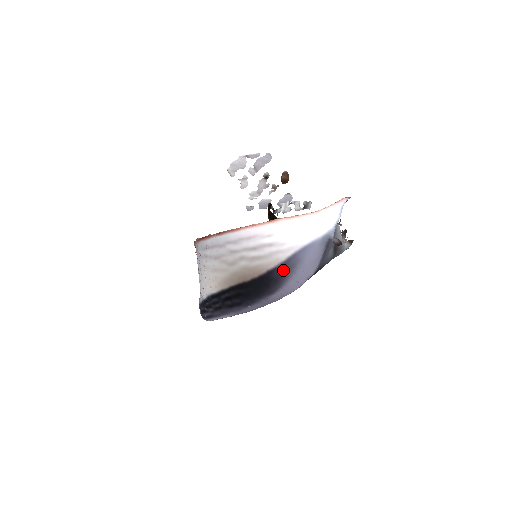
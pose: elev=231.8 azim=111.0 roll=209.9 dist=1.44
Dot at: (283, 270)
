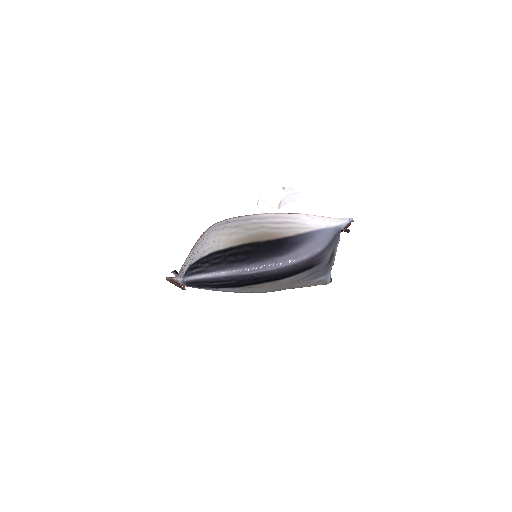
Dot at: (298, 240)
